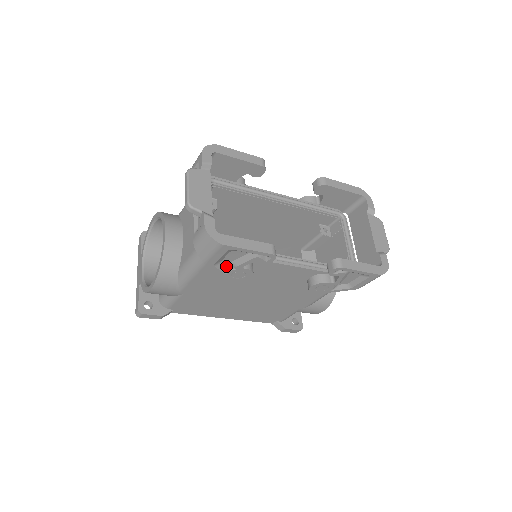
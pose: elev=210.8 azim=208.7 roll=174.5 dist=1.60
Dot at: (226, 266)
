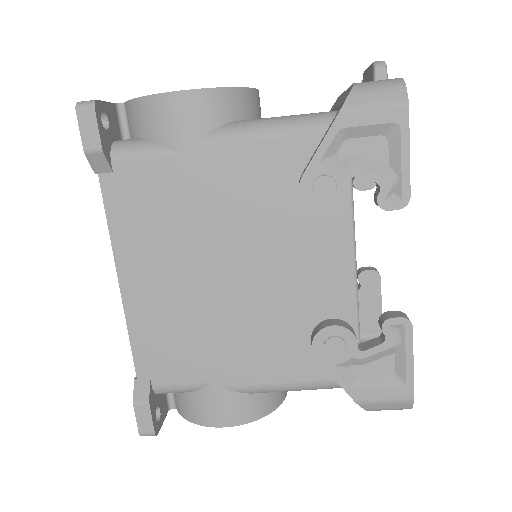
Dot at: (335, 156)
